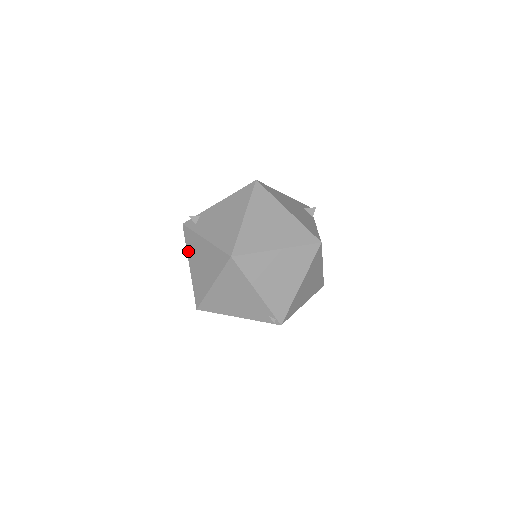
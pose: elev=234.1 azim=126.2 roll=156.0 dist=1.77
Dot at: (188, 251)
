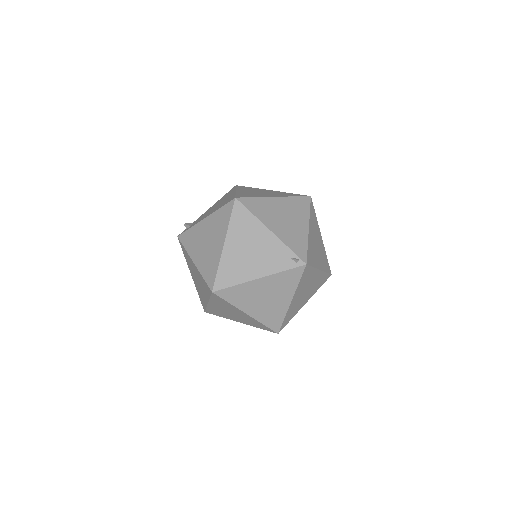
Dot at: (189, 250)
